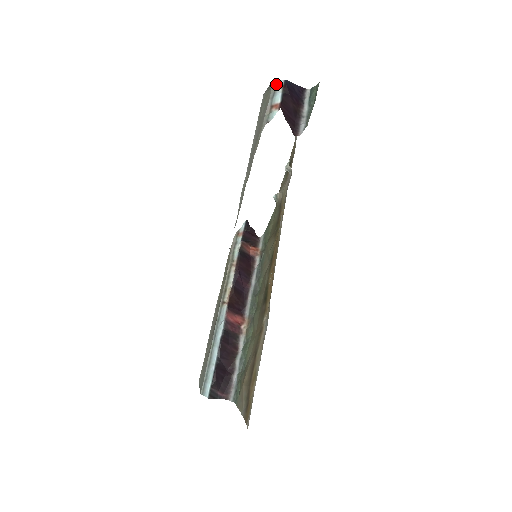
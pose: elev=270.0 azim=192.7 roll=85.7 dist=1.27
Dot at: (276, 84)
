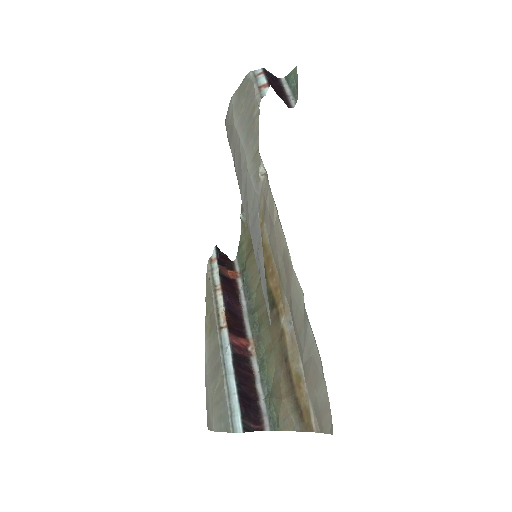
Dot at: (254, 73)
